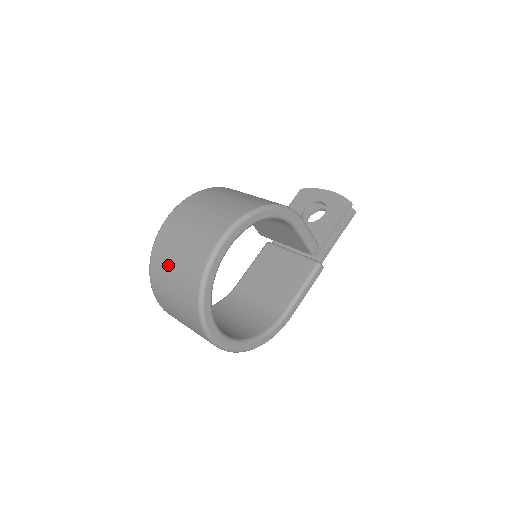
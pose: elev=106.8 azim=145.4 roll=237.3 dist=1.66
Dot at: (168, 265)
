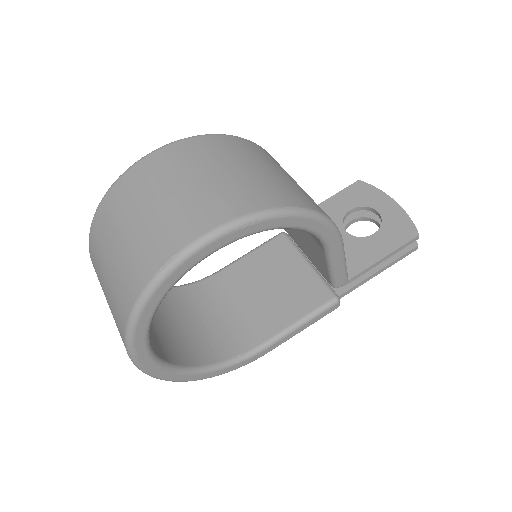
Dot at: (114, 232)
